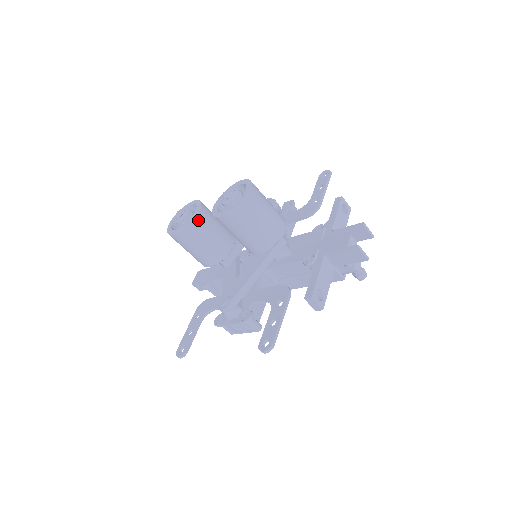
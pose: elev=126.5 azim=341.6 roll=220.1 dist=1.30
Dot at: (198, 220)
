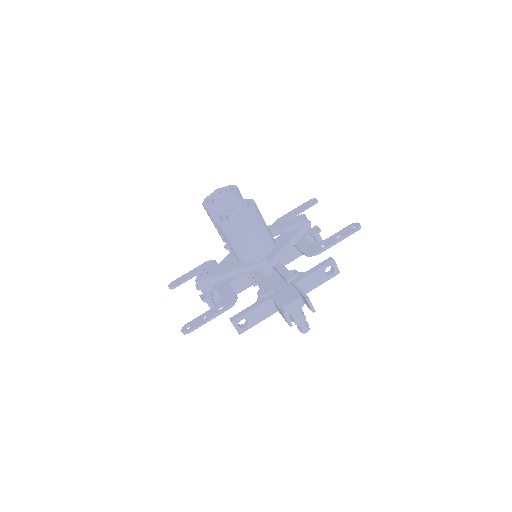
Dot at: (220, 207)
